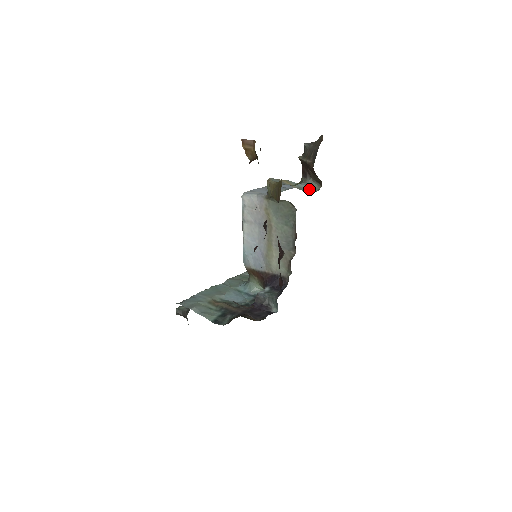
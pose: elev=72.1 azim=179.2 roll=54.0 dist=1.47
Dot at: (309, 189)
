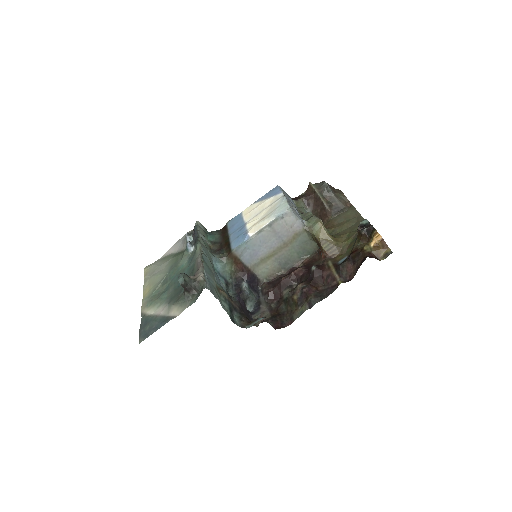
Dot at: occluded
